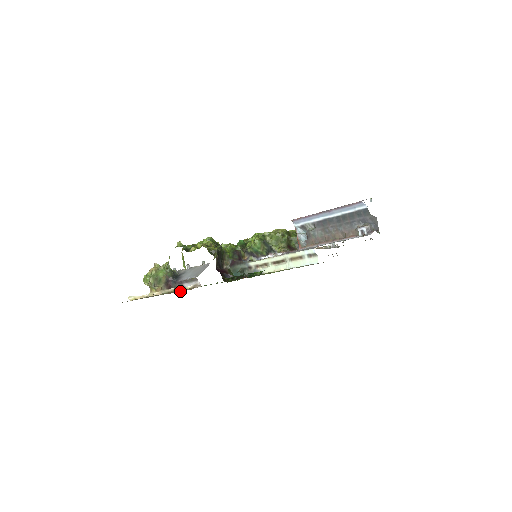
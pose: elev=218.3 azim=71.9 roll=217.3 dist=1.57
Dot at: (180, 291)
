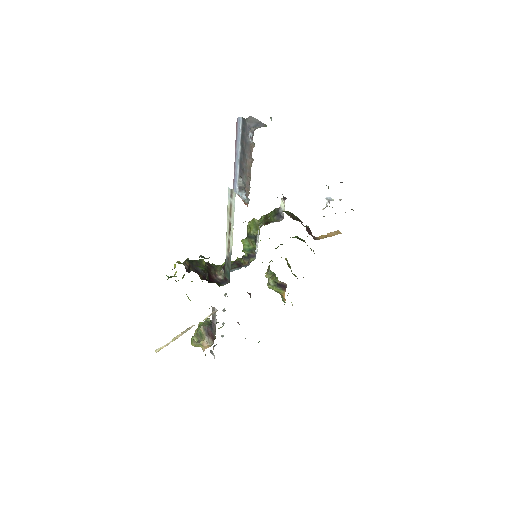
Dot at: occluded
